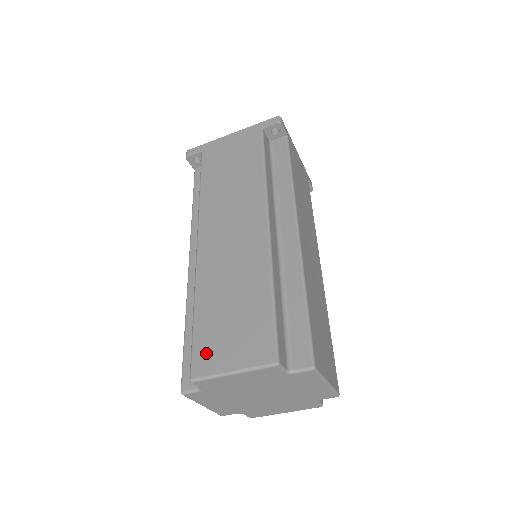
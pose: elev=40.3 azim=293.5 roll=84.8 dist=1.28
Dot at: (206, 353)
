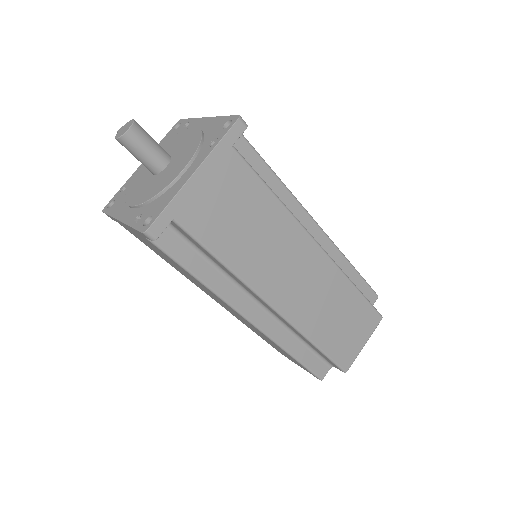
Dot at: occluded
